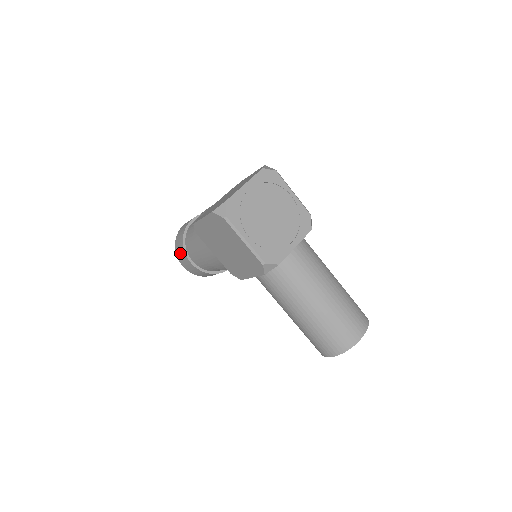
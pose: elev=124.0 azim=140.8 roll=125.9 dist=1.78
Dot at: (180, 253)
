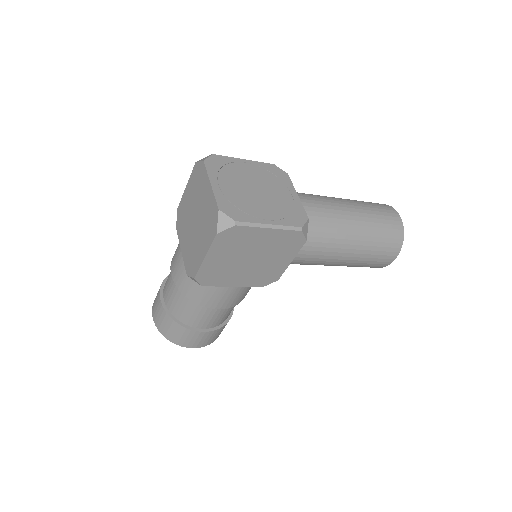
Dot at: (184, 338)
